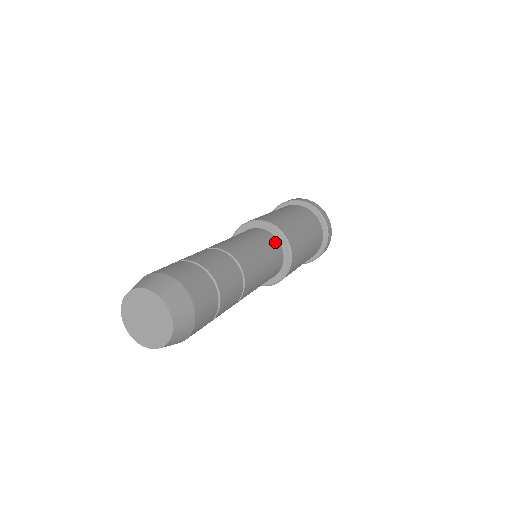
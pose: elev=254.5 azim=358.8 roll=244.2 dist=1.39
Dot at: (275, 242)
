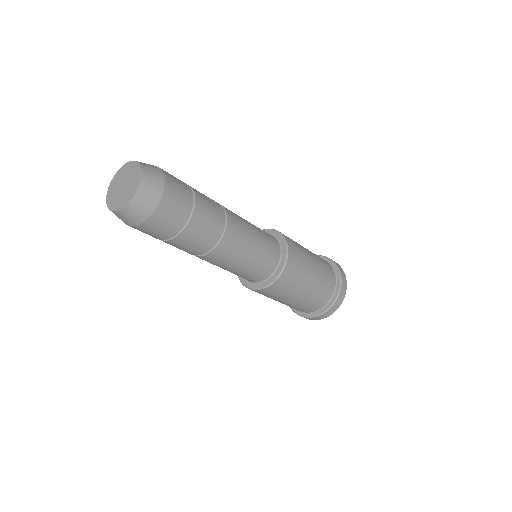
Dot at: (276, 254)
